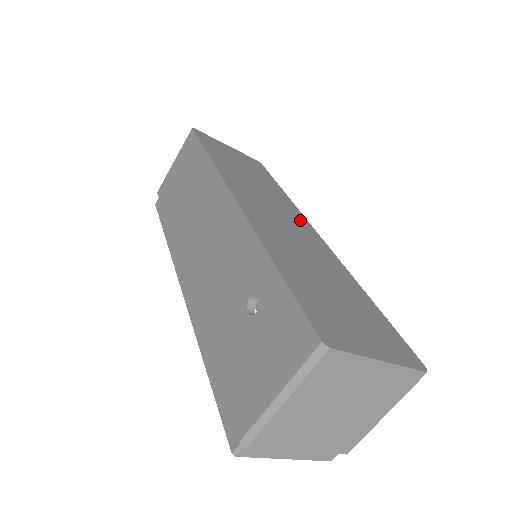
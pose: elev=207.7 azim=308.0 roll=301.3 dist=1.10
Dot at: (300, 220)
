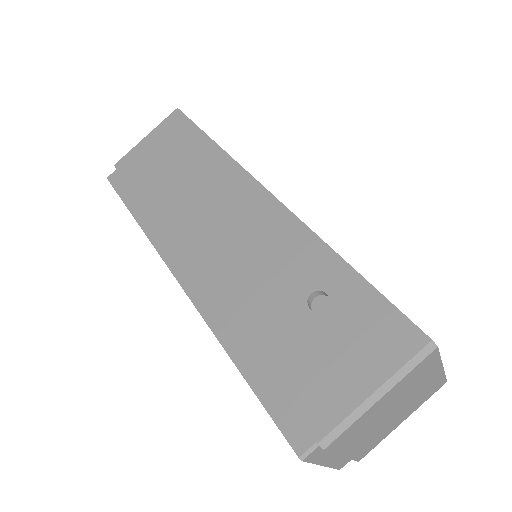
Dot at: occluded
